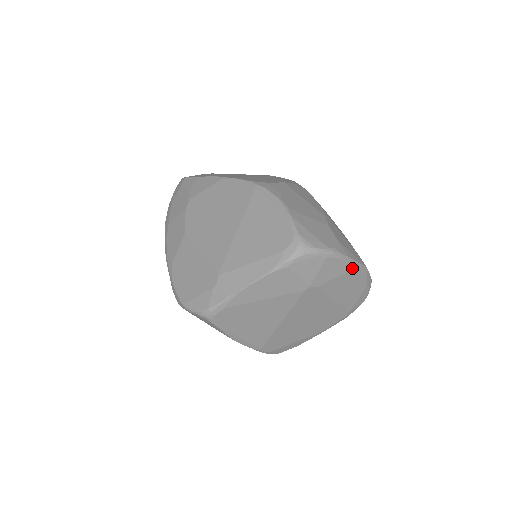
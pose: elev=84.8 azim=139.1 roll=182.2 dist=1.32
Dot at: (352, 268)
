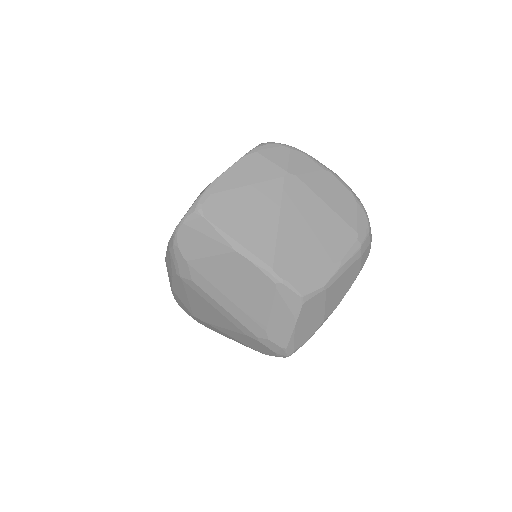
Dot at: (324, 169)
